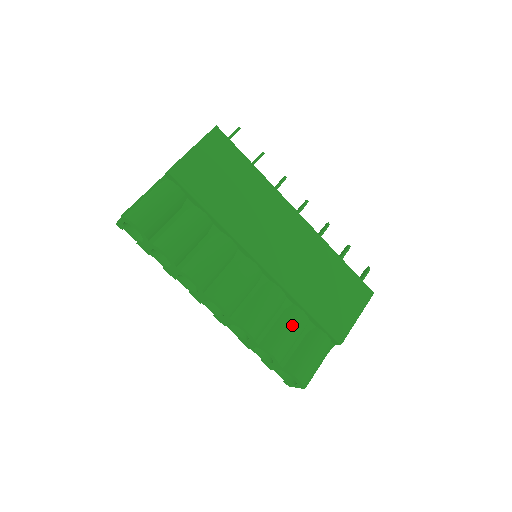
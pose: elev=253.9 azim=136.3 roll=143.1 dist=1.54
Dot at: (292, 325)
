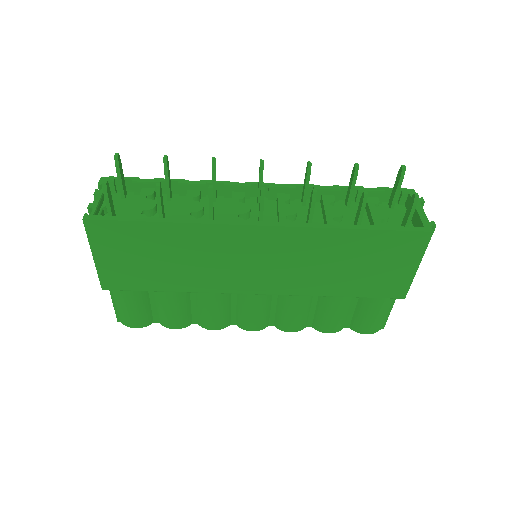
Dot at: (334, 307)
